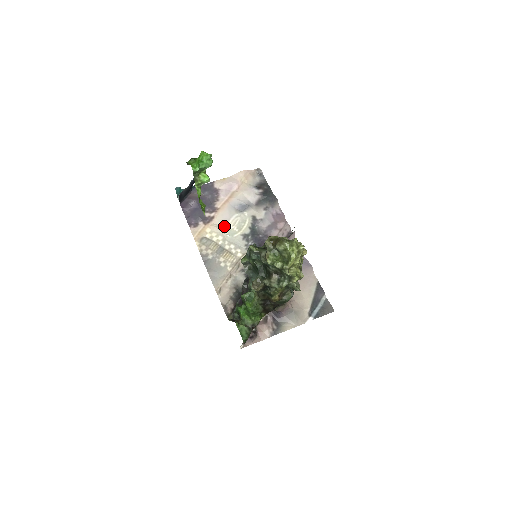
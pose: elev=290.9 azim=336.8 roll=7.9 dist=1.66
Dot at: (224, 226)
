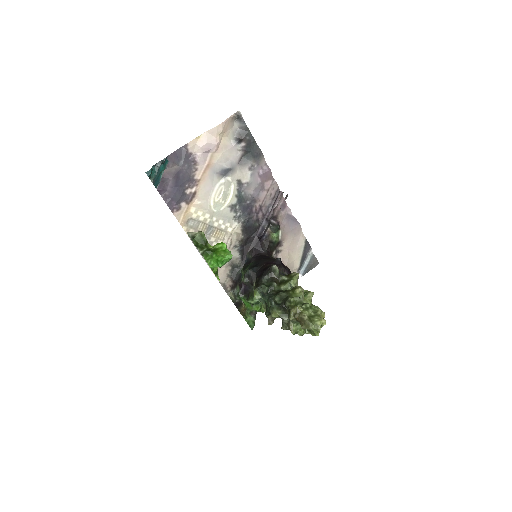
Dot at: (208, 200)
